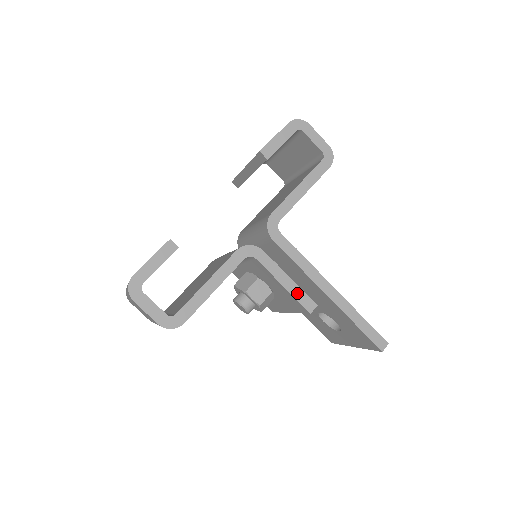
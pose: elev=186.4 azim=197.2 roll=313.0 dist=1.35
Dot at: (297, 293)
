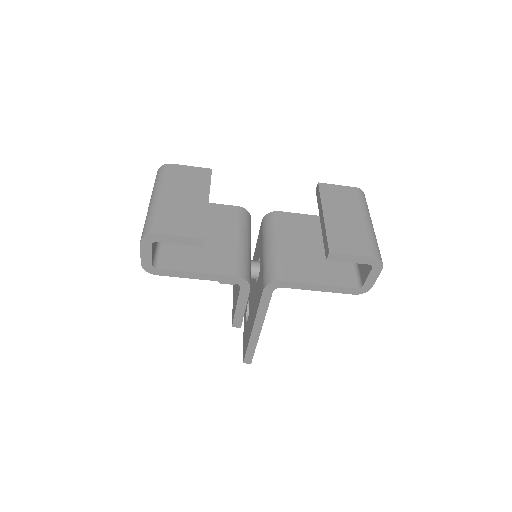
Dot at: (238, 316)
